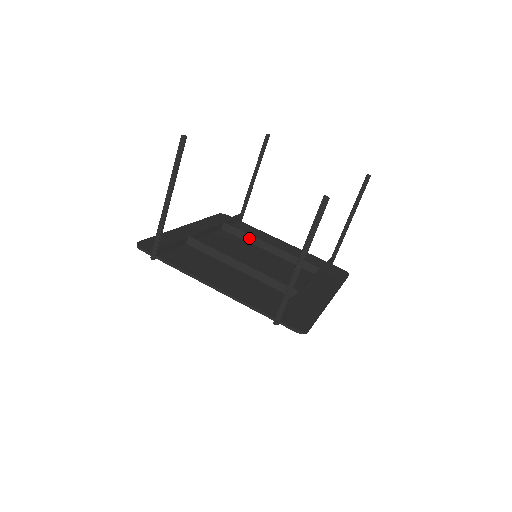
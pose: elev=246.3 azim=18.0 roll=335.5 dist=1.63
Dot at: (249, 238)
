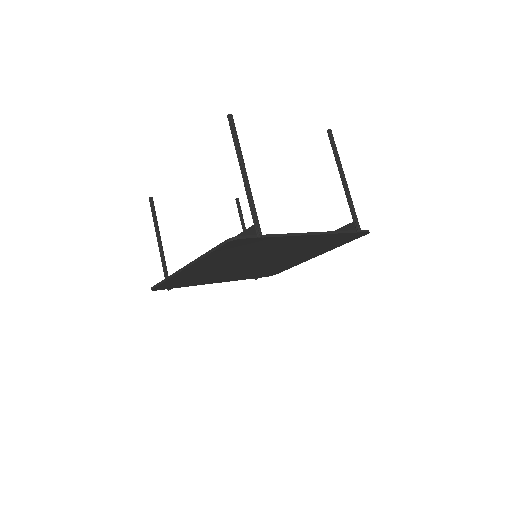
Dot at: occluded
